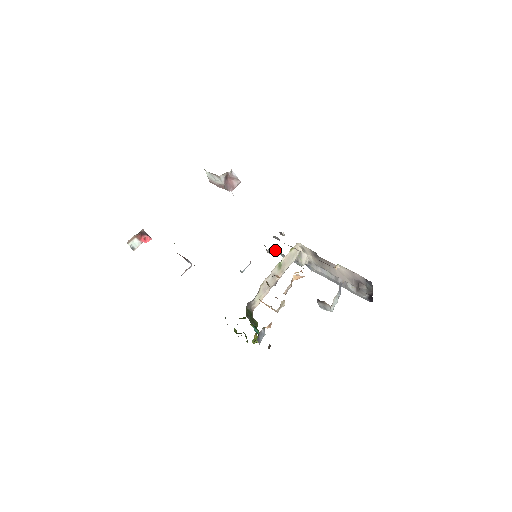
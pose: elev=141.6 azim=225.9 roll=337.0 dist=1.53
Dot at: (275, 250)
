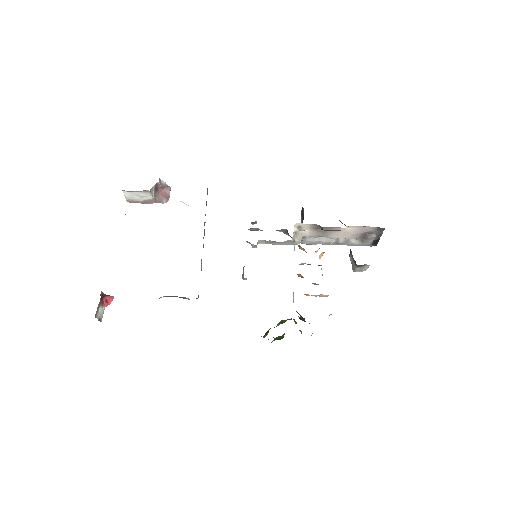
Dot at: (263, 241)
